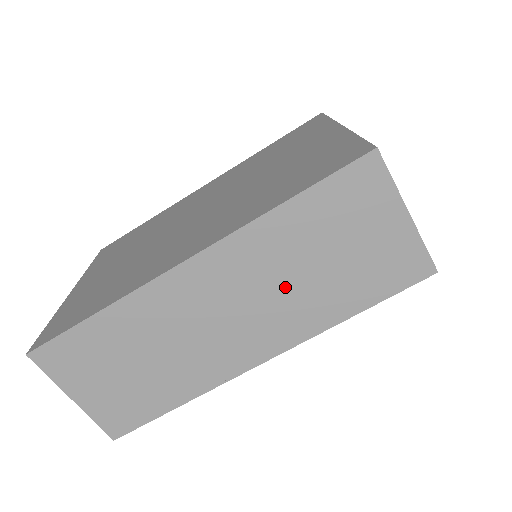
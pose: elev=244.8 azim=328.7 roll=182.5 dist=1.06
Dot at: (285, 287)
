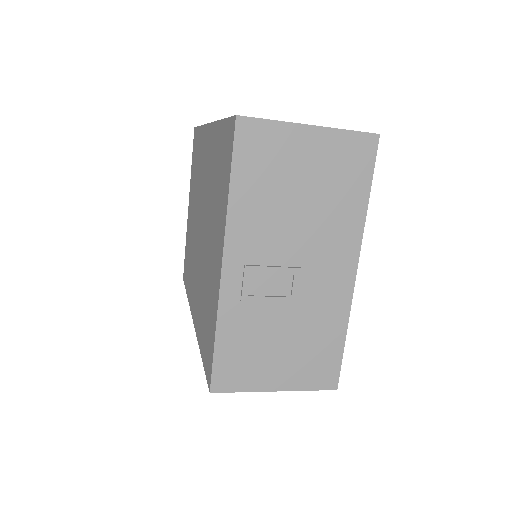
Dot at: occluded
